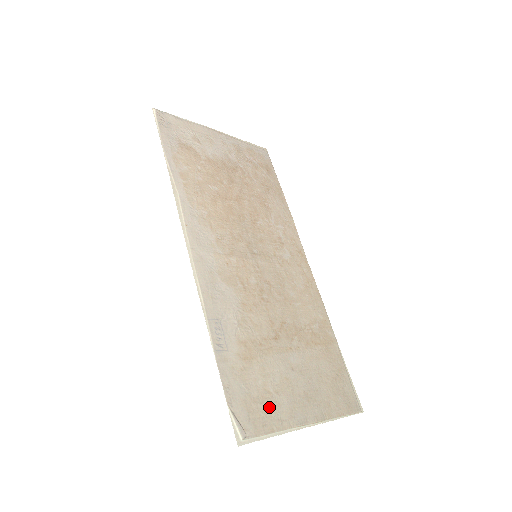
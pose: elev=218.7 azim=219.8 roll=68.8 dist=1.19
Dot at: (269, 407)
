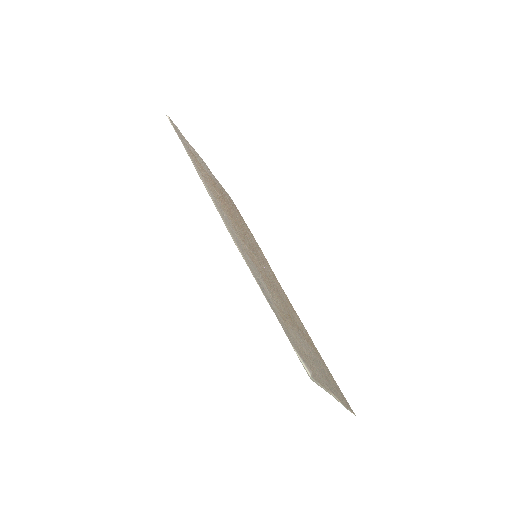
Dot at: (311, 365)
